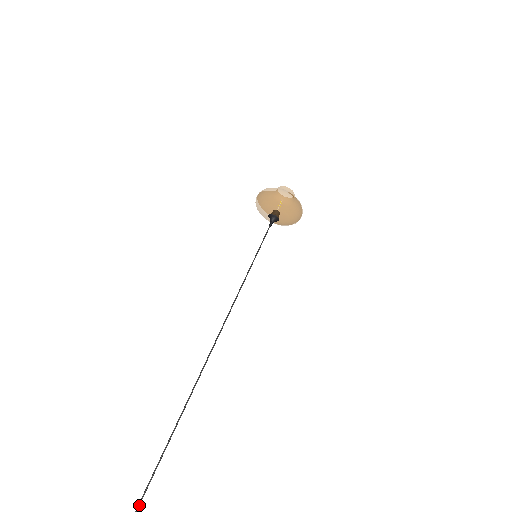
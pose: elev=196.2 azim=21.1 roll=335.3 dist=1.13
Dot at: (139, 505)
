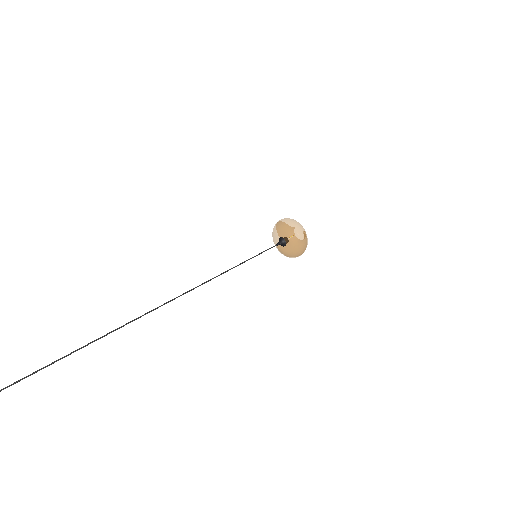
Dot at: occluded
